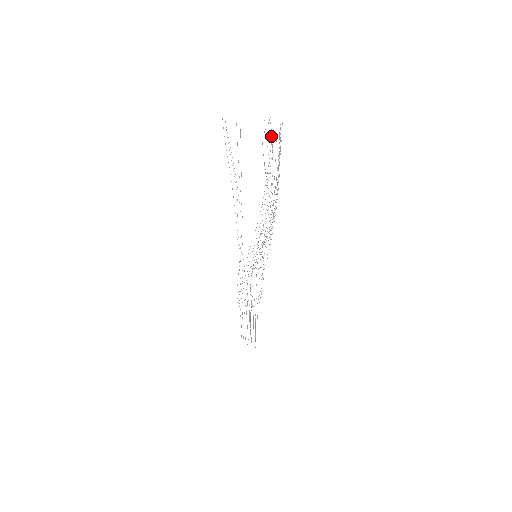
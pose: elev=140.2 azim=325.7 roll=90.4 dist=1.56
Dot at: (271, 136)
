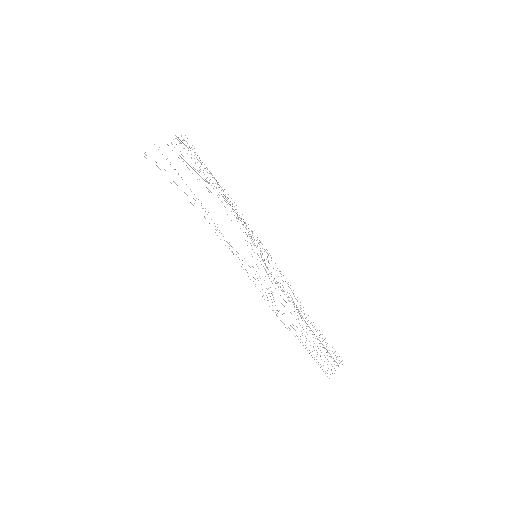
Dot at: occluded
